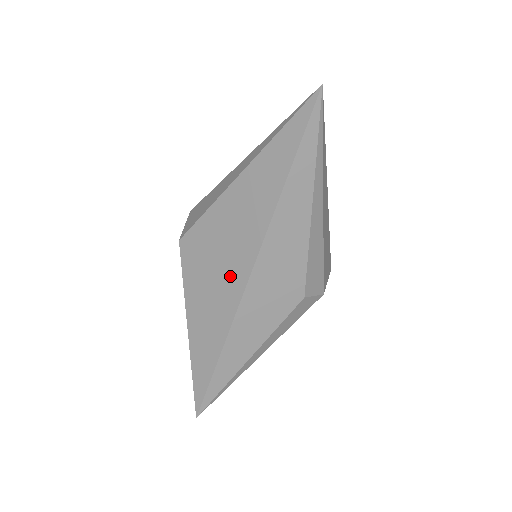
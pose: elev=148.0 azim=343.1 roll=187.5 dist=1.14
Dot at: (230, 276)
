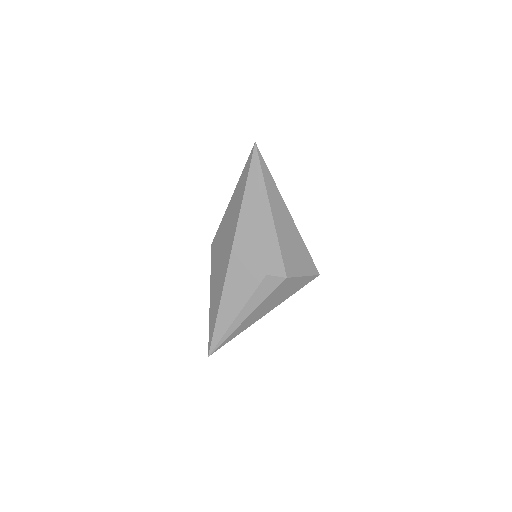
Dot at: (224, 259)
